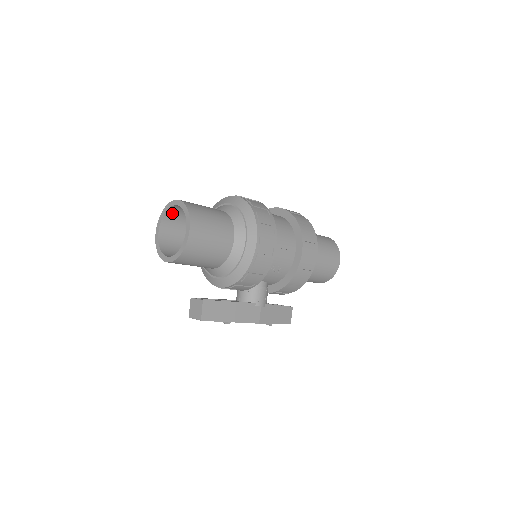
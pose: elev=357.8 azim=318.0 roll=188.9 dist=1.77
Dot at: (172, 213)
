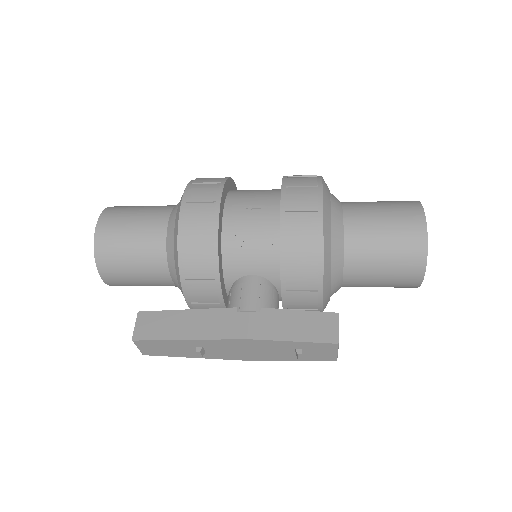
Dot at: occluded
